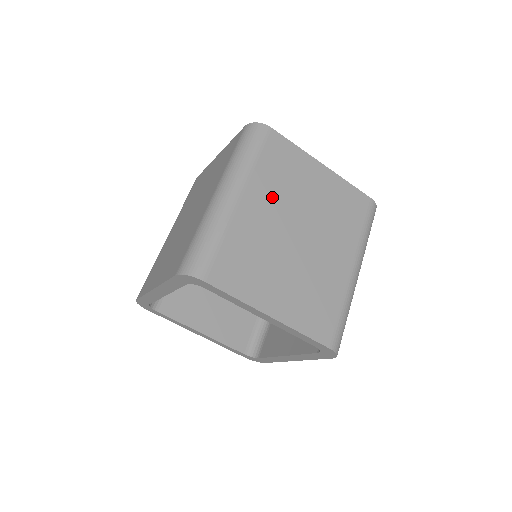
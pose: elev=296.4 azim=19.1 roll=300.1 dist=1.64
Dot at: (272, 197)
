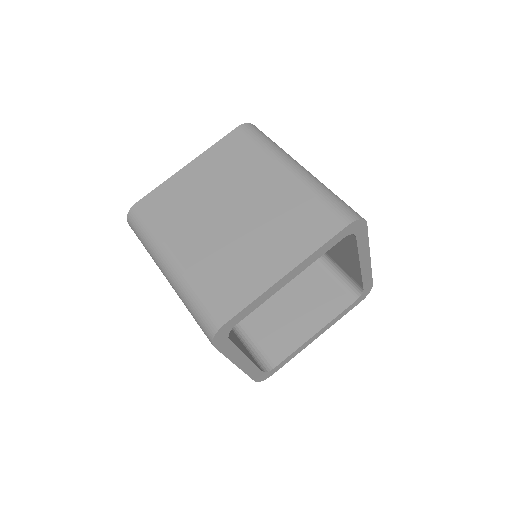
Dot at: (189, 227)
